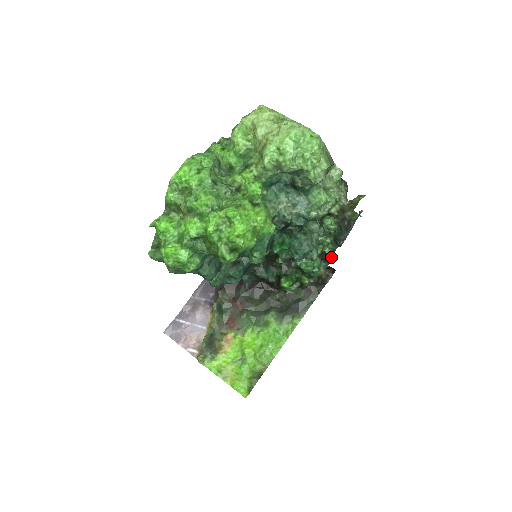
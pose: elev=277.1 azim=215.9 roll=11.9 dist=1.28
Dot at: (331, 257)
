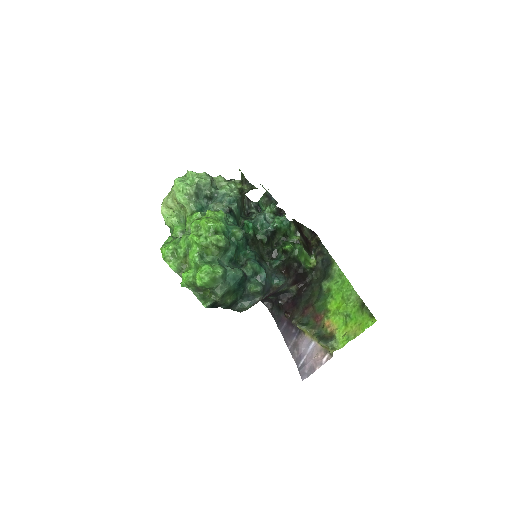
Dot at: (282, 212)
